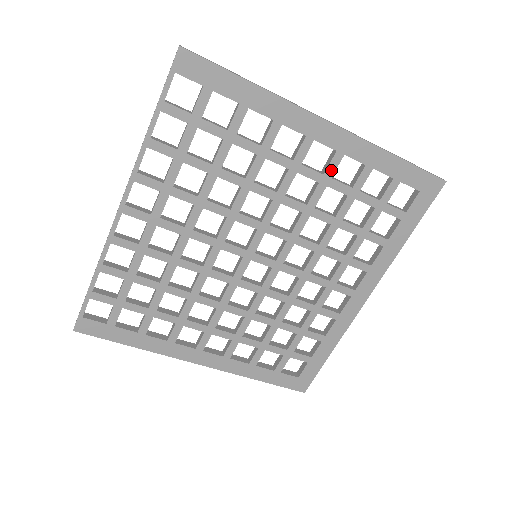
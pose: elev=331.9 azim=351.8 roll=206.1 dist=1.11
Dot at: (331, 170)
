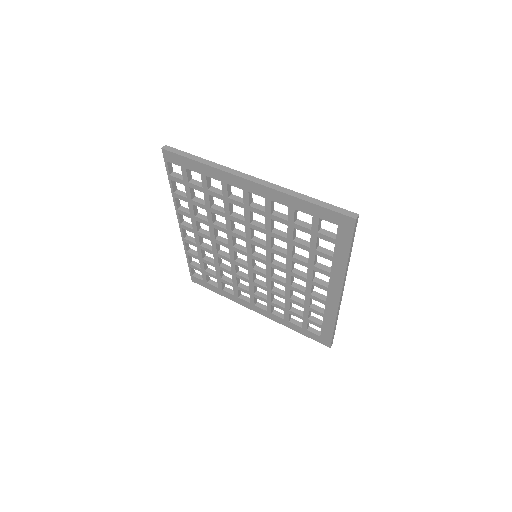
Dot at: (268, 209)
